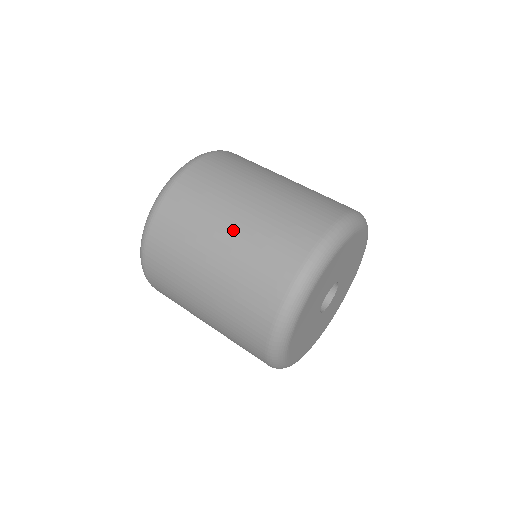
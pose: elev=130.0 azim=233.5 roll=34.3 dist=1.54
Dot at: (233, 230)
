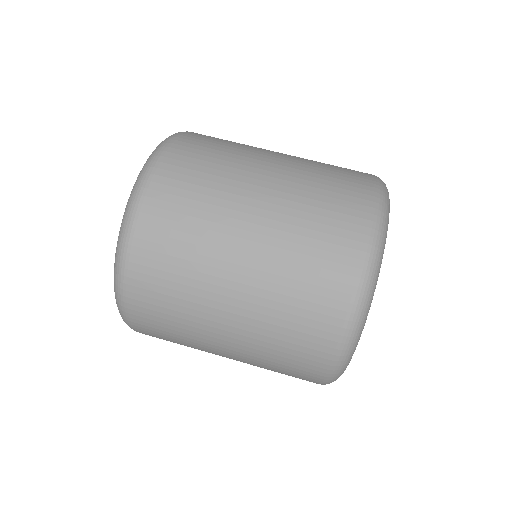
Dot at: (240, 297)
